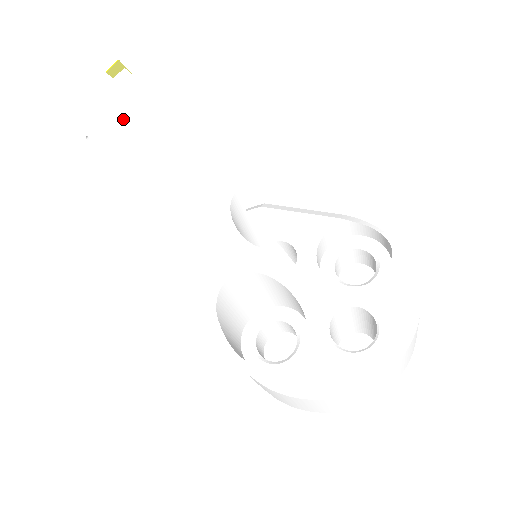
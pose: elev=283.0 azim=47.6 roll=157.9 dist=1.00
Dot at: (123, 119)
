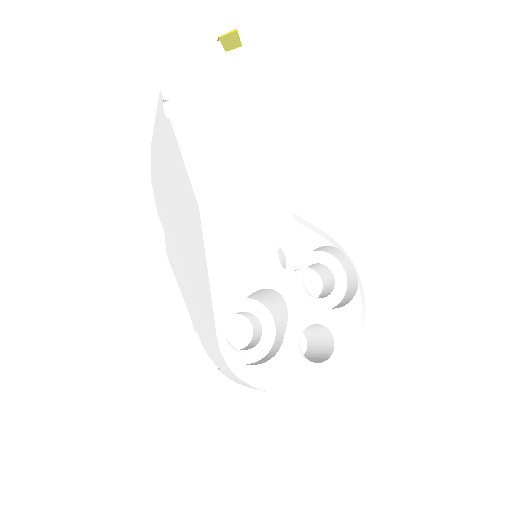
Dot at: (229, 114)
